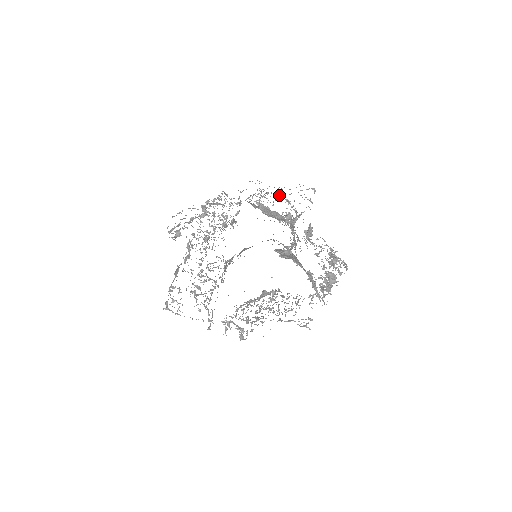
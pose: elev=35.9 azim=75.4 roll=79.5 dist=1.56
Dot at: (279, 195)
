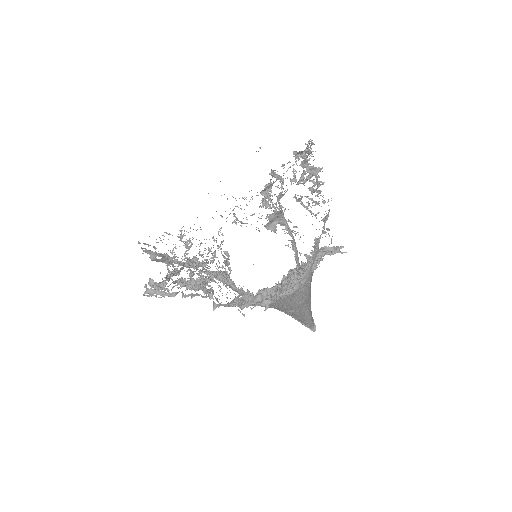
Dot at: occluded
